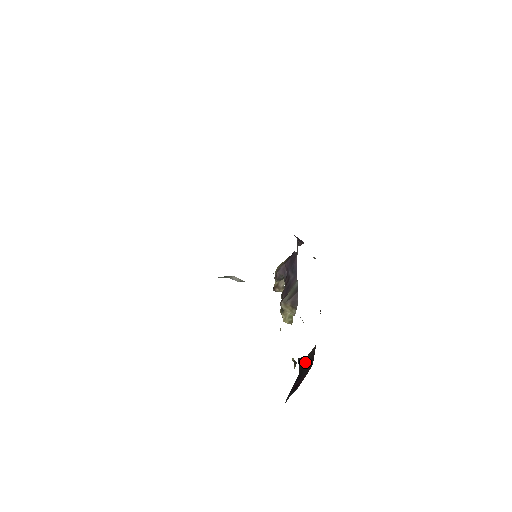
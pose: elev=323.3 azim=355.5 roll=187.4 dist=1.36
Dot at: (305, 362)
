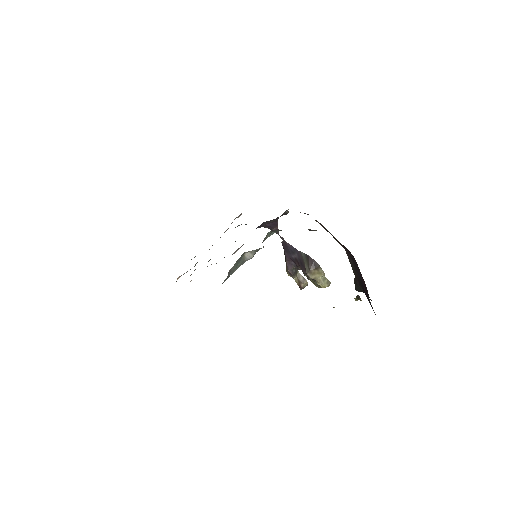
Dot at: (356, 276)
